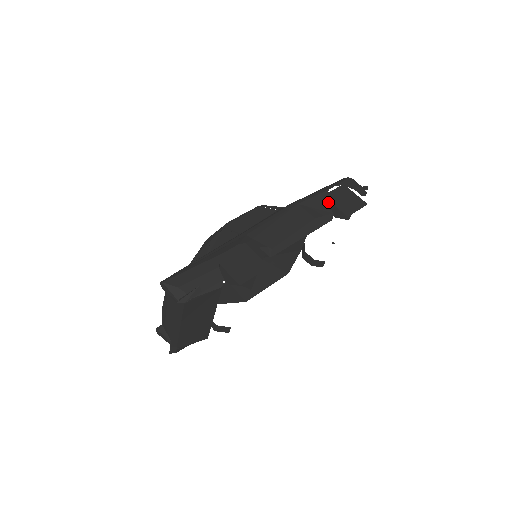
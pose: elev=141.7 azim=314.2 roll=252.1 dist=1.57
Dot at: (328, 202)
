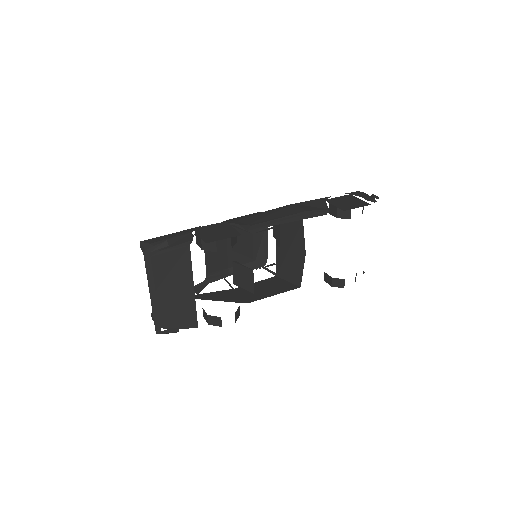
Dot at: occluded
